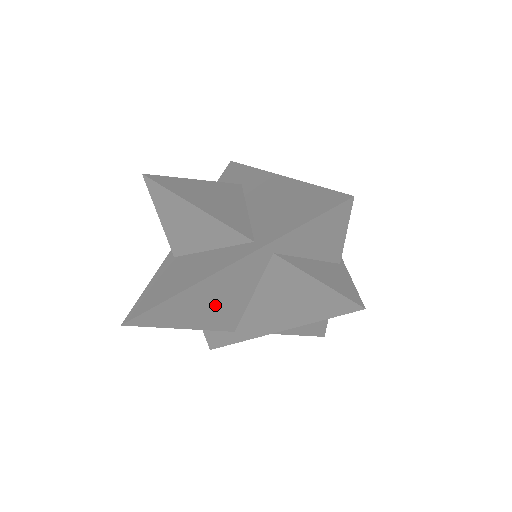
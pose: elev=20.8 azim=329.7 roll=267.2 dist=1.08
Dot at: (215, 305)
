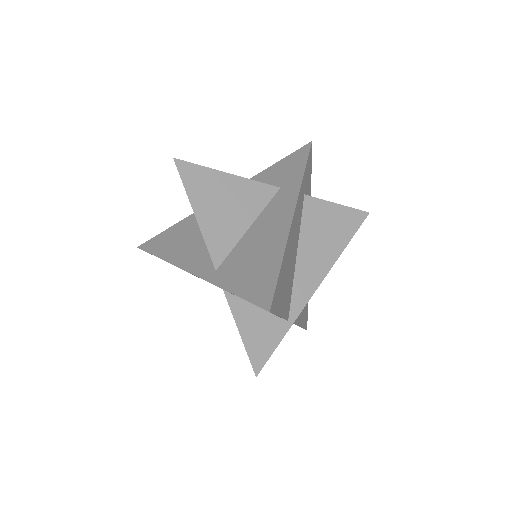
Dot at: occluded
